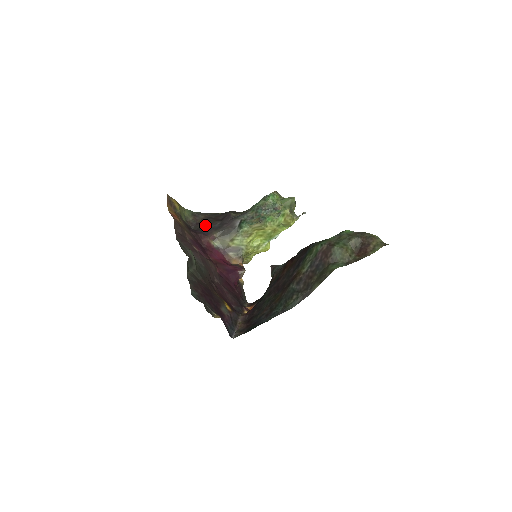
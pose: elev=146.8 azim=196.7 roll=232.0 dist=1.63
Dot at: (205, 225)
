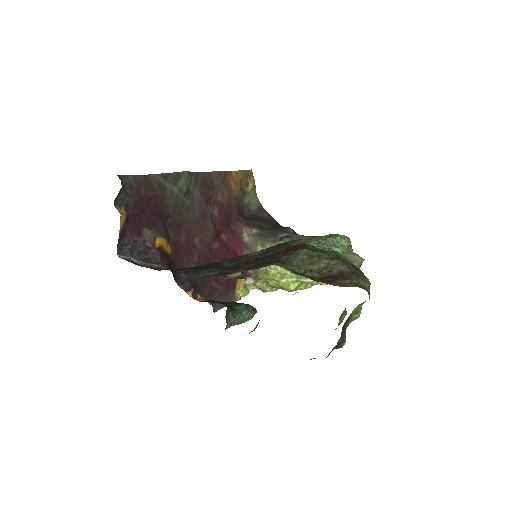
Dot at: (257, 219)
